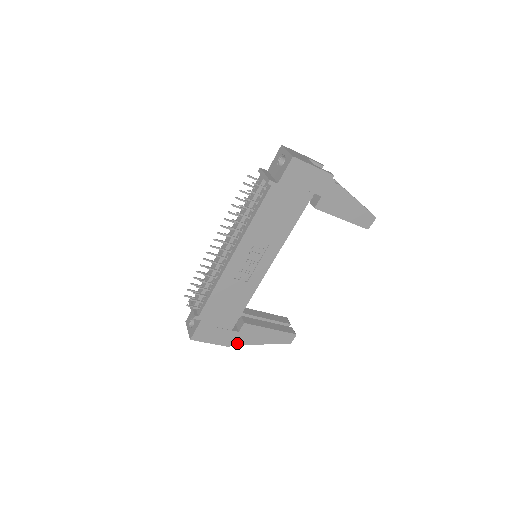
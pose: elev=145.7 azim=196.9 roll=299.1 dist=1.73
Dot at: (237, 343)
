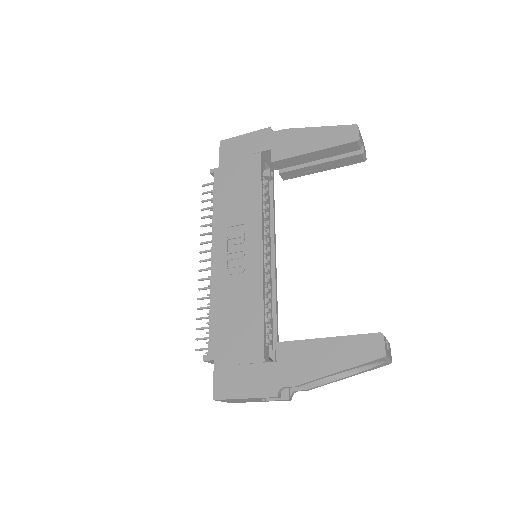
Dot at: (286, 385)
